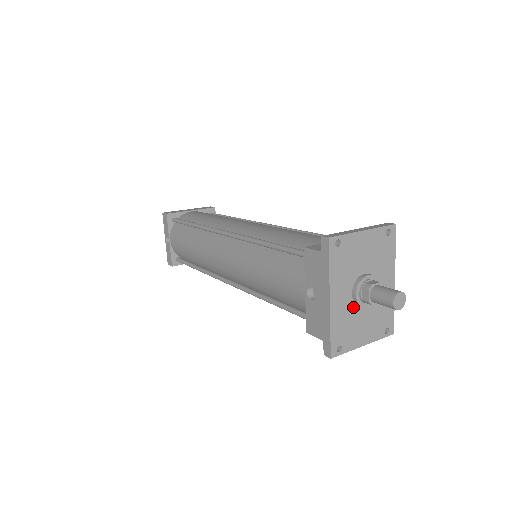
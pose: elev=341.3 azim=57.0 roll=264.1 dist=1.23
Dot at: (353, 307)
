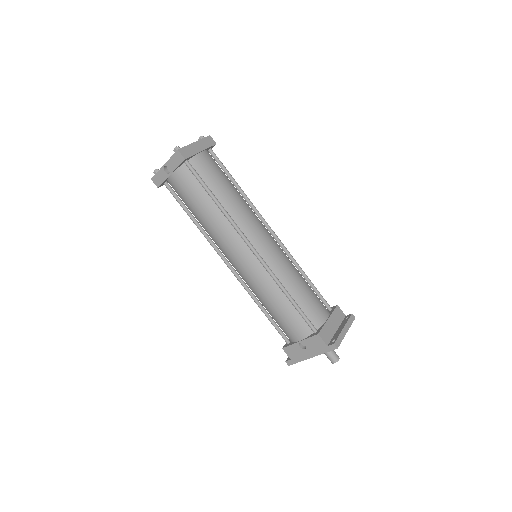
Dot at: occluded
